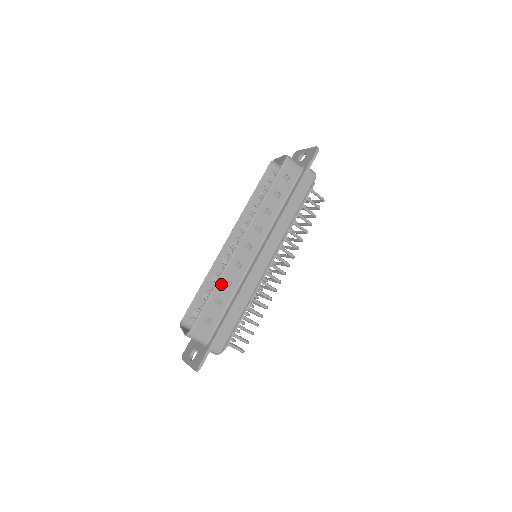
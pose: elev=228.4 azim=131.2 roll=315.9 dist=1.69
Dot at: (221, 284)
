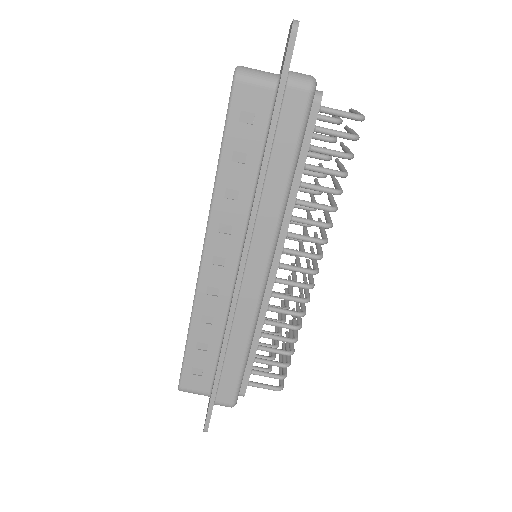
Dot at: (196, 323)
